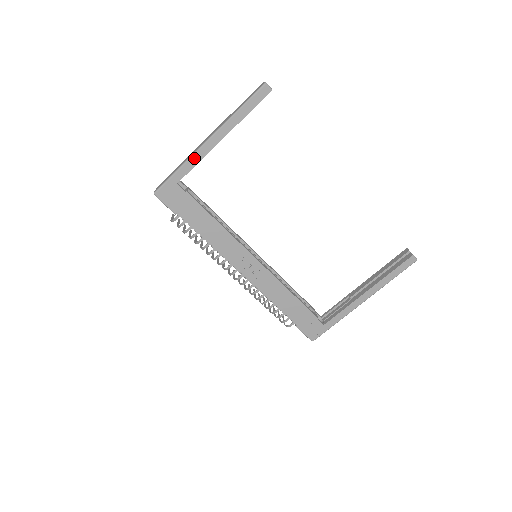
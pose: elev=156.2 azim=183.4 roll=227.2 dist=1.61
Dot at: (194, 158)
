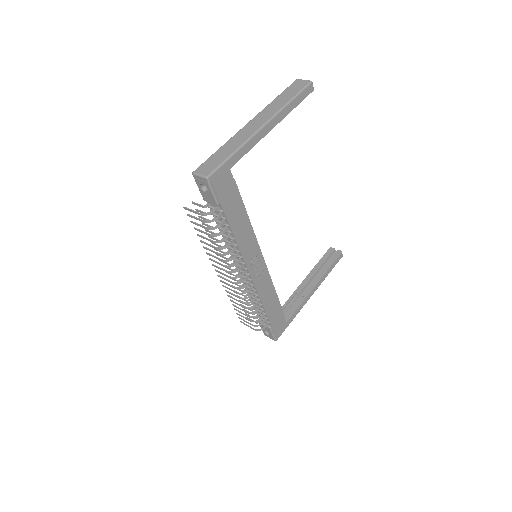
Dot at: (250, 142)
